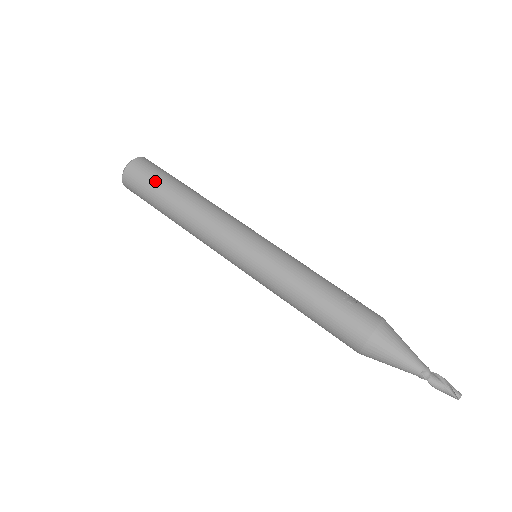
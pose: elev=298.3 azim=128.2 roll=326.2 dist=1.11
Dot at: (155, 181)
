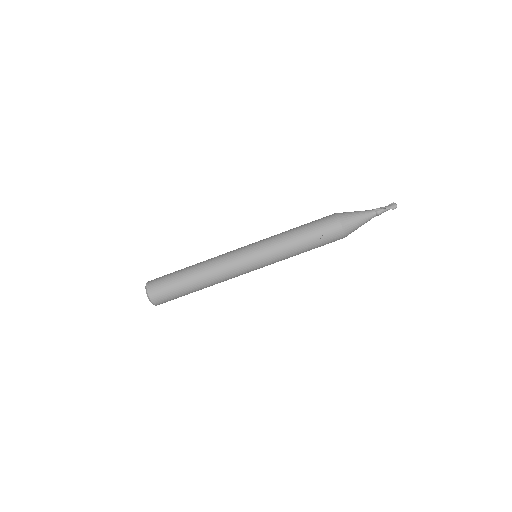
Dot at: (177, 296)
